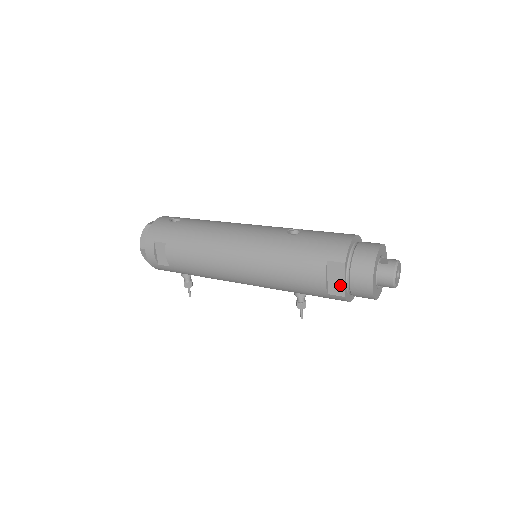
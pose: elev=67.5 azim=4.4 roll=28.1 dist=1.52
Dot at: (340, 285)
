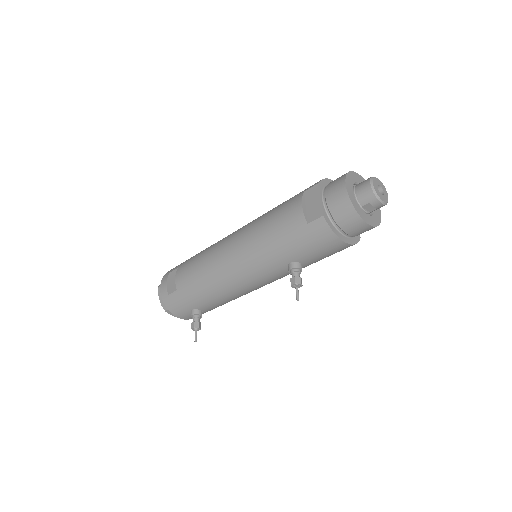
Dot at: (317, 207)
